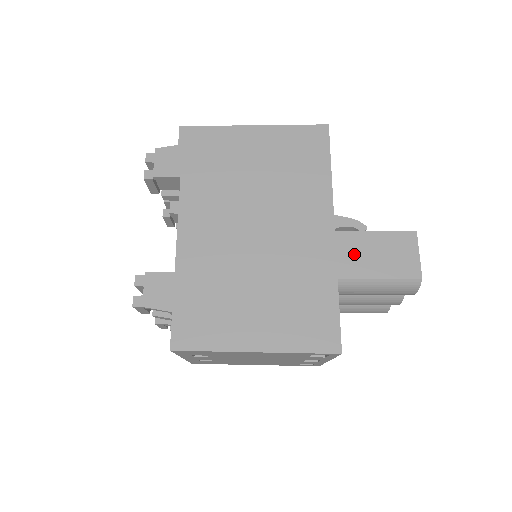
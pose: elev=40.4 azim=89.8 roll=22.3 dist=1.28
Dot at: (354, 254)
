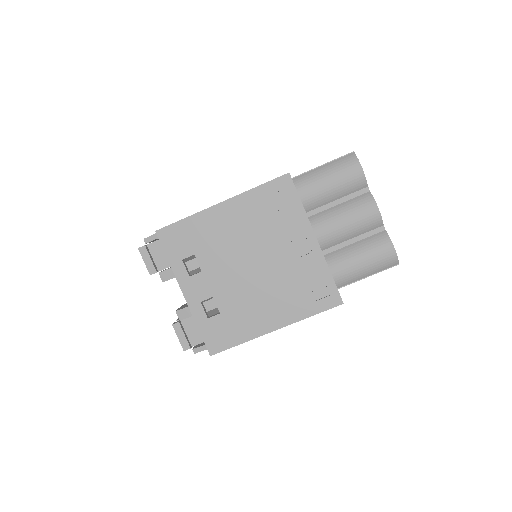
Dot at: occluded
